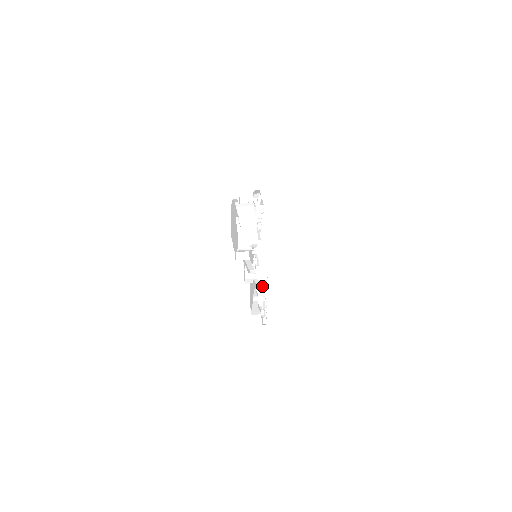
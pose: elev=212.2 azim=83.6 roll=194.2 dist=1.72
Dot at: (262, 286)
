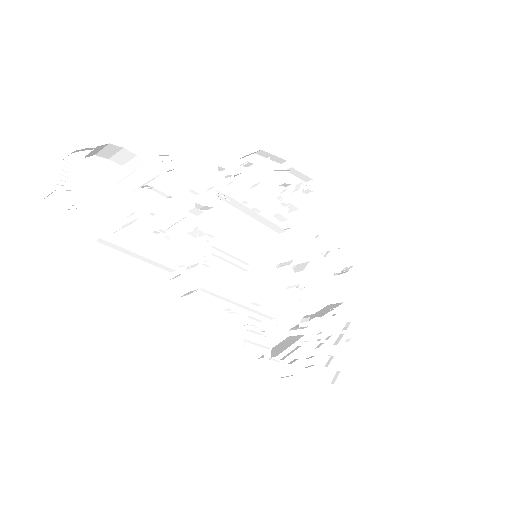
Dot at: (323, 312)
